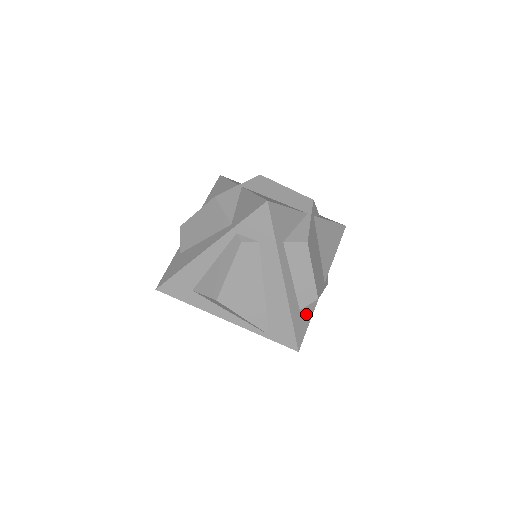
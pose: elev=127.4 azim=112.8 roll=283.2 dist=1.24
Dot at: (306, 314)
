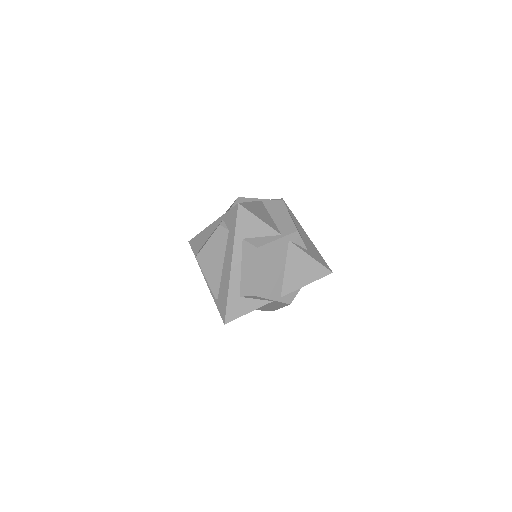
Dot at: (246, 305)
